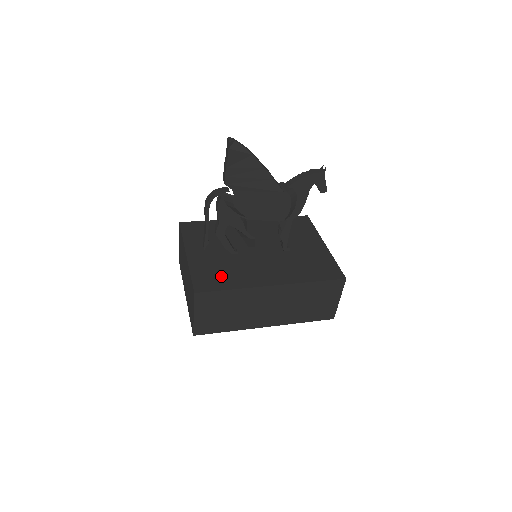
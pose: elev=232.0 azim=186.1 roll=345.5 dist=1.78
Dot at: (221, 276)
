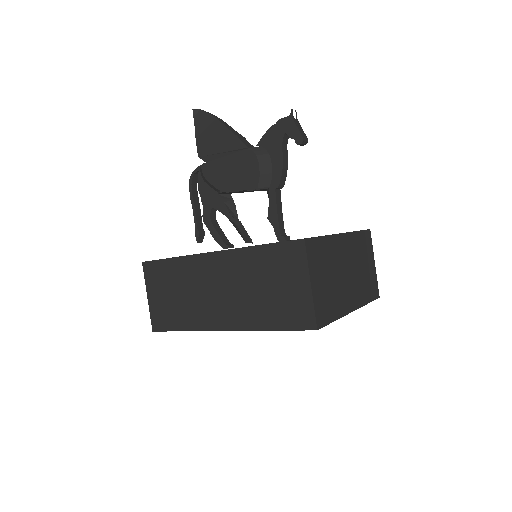
Dot at: occluded
